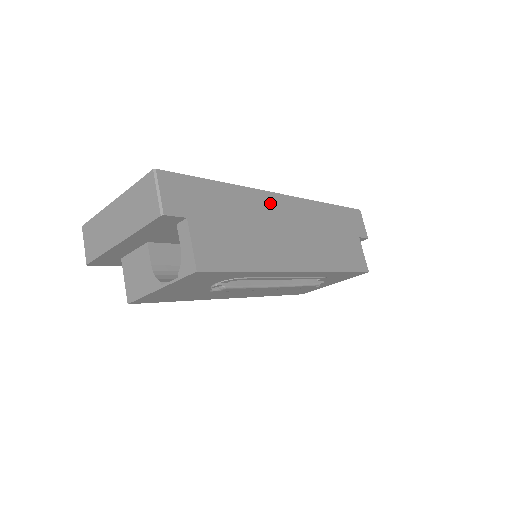
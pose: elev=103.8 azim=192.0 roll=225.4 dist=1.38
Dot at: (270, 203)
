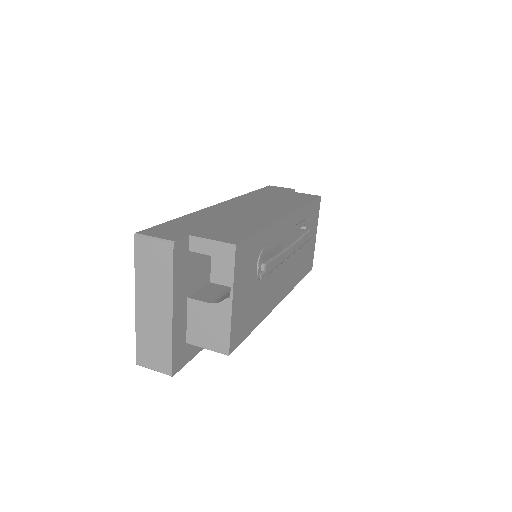
Dot at: (220, 208)
